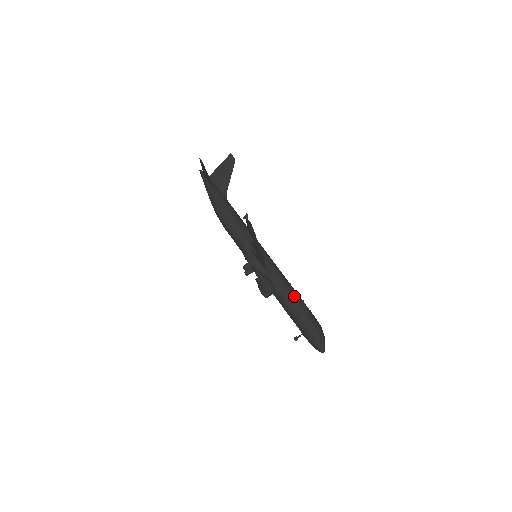
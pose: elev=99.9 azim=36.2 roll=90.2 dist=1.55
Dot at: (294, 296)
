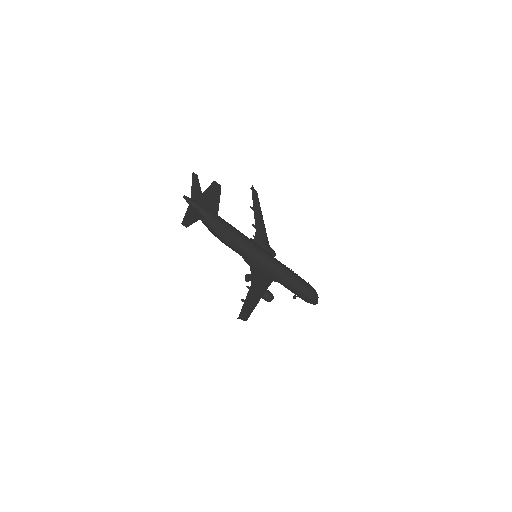
Dot at: (292, 284)
